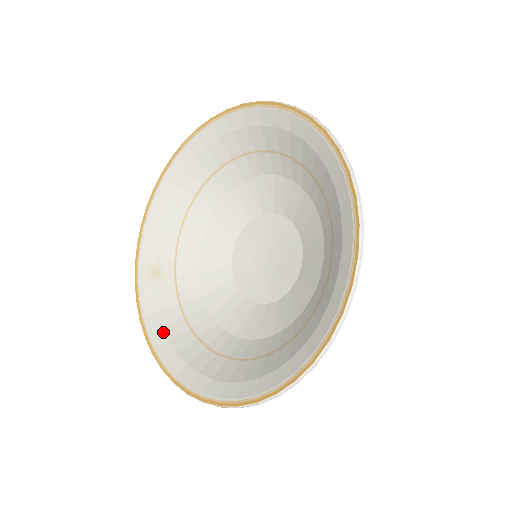
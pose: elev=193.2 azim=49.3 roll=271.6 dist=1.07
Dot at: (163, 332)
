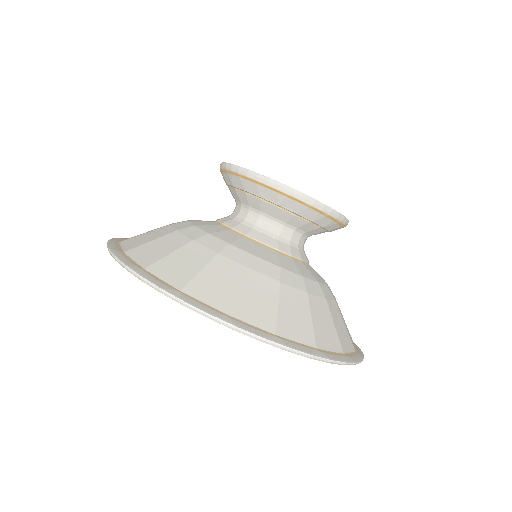
Dot at: occluded
